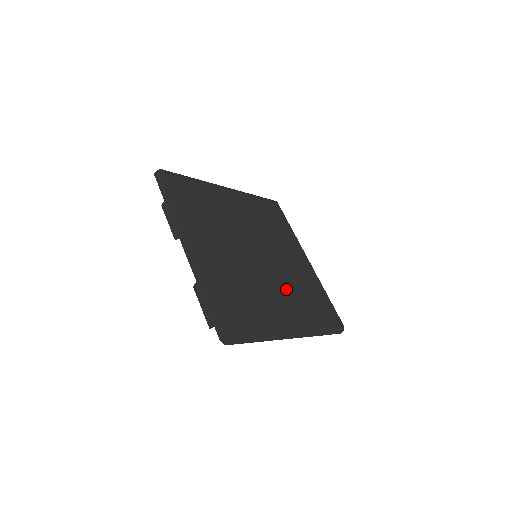
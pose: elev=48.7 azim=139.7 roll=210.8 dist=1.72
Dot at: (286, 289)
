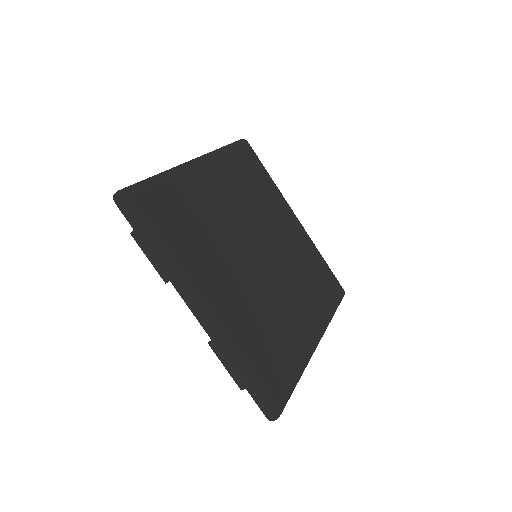
Dot at: (295, 288)
